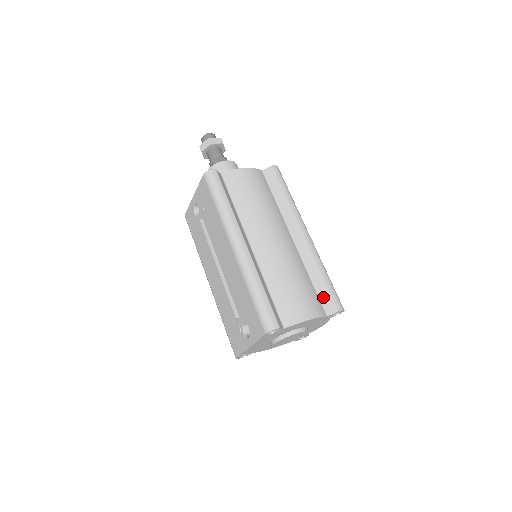
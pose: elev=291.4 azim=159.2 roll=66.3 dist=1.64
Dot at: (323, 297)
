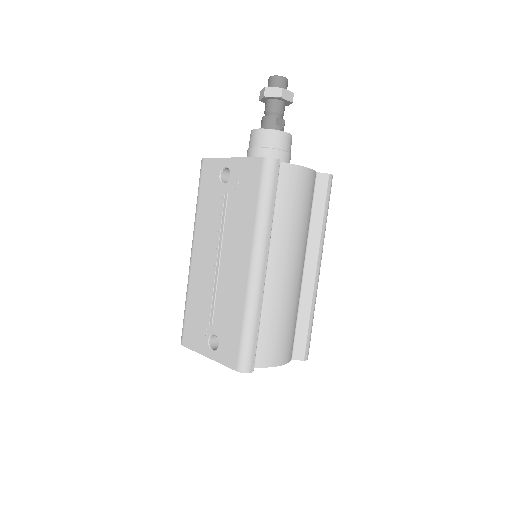
Dot at: (298, 340)
